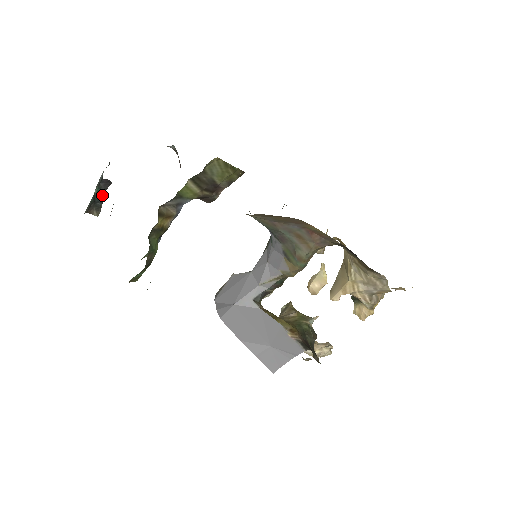
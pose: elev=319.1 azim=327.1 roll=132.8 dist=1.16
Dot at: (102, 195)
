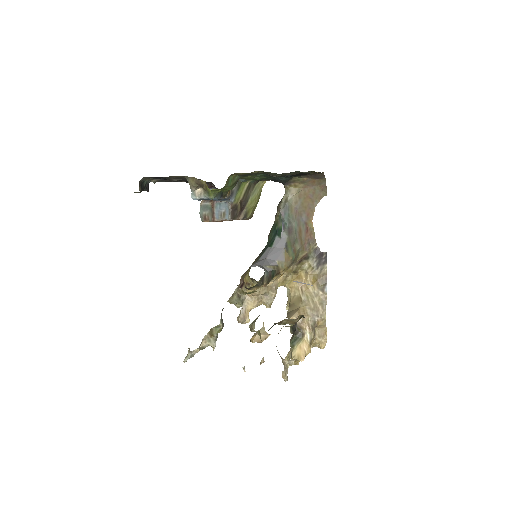
Dot at: (143, 189)
